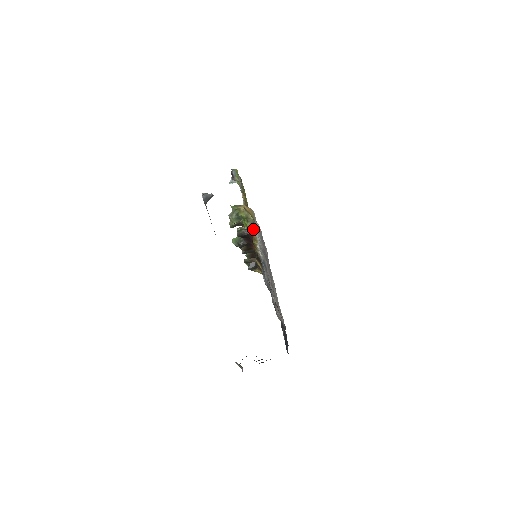
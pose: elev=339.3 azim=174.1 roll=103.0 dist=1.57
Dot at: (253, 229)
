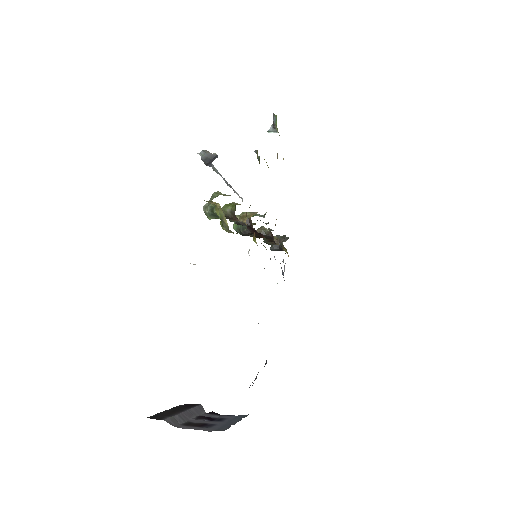
Dot at: (237, 233)
